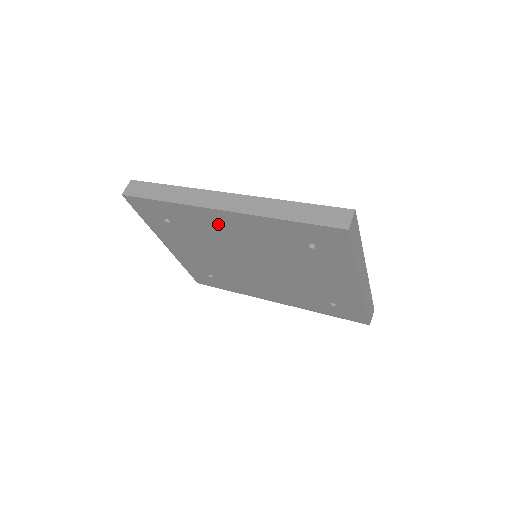
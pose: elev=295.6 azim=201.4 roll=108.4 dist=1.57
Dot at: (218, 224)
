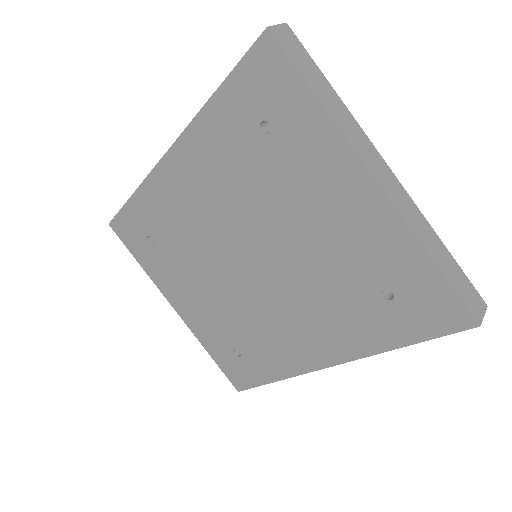
Dot at: (179, 191)
